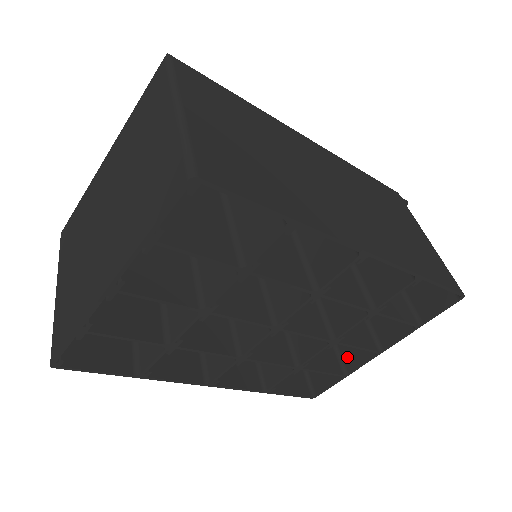
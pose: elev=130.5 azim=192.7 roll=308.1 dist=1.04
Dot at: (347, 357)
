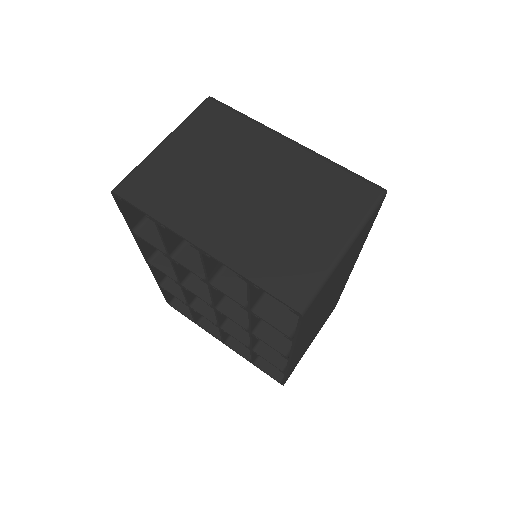
Dot at: occluded
